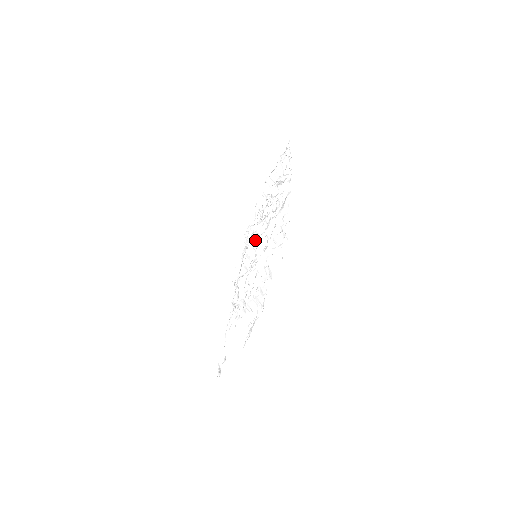
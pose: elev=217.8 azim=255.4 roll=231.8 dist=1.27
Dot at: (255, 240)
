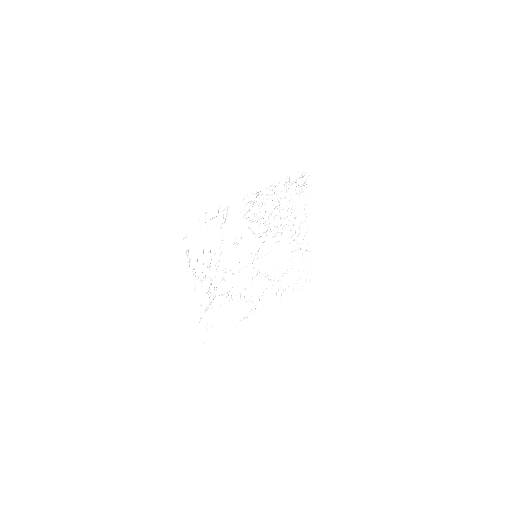
Dot at: (265, 245)
